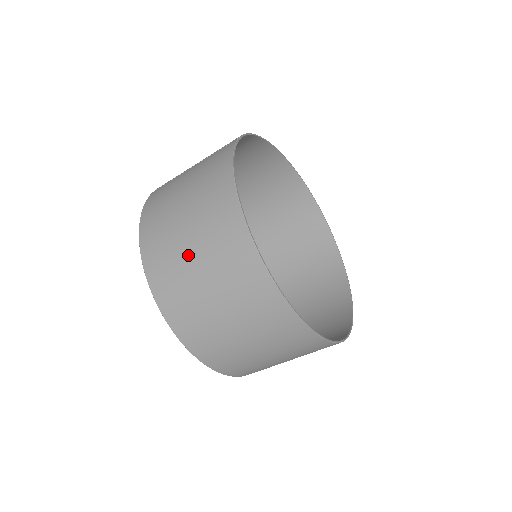
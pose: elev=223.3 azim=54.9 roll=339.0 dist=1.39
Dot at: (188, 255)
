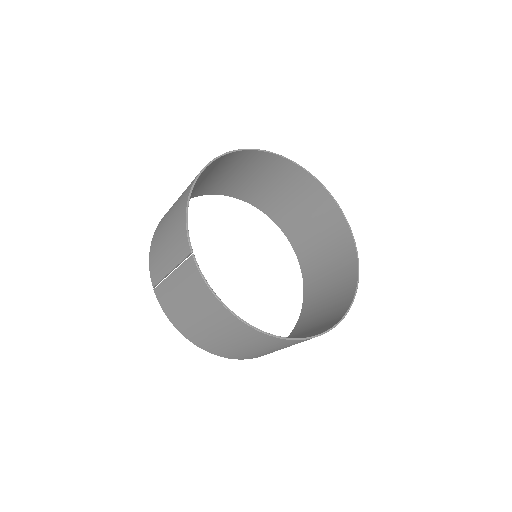
Dot at: (237, 347)
